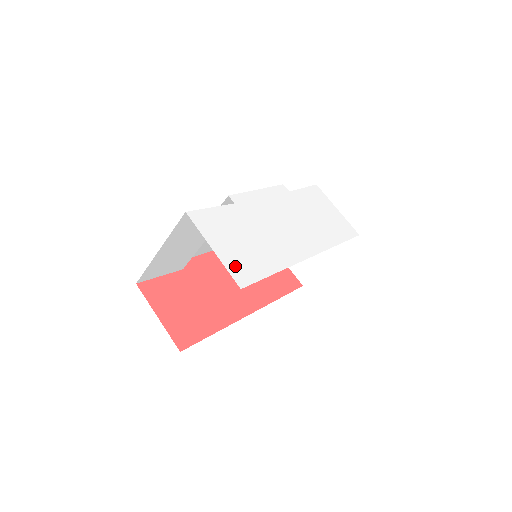
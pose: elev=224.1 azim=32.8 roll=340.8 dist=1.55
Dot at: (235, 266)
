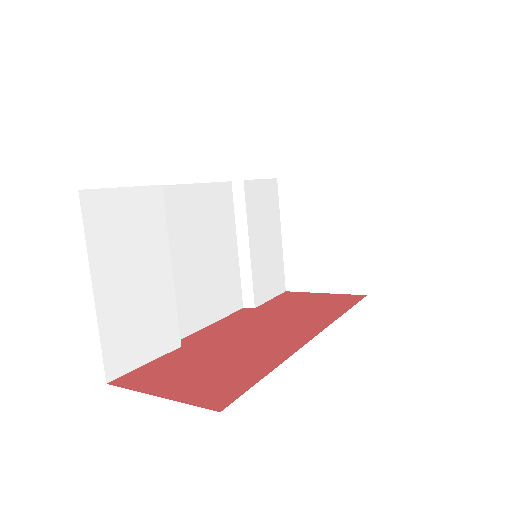
Dot at: occluded
